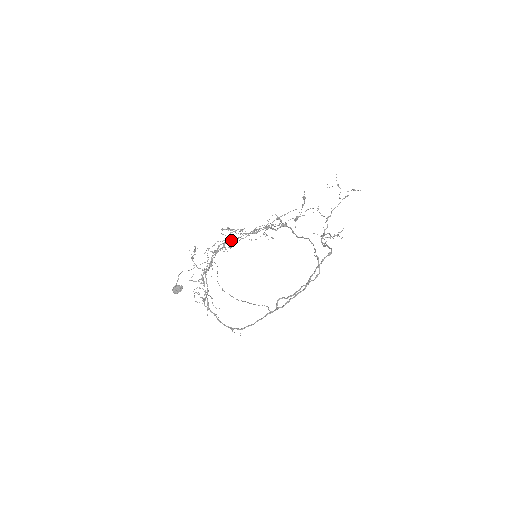
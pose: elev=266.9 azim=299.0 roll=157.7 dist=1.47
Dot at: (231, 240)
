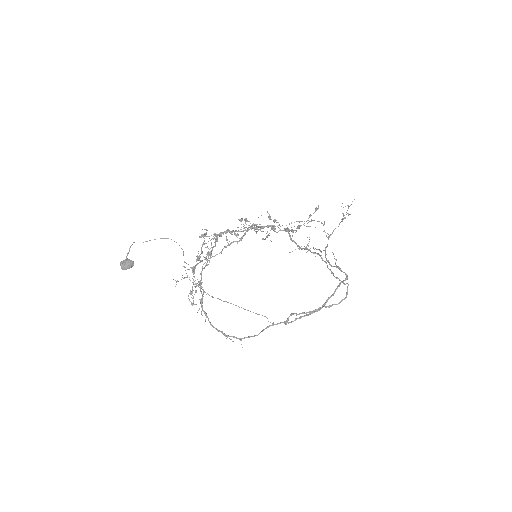
Dot at: (235, 231)
